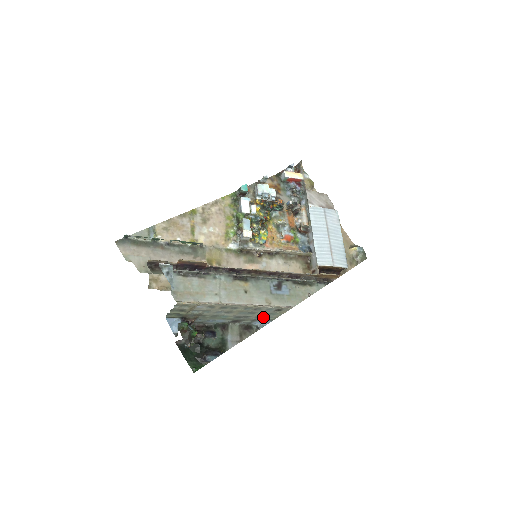
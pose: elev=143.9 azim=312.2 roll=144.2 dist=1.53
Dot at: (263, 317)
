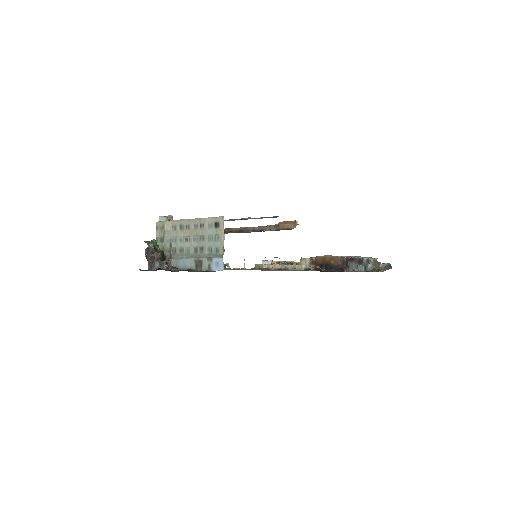
Dot at: (214, 249)
